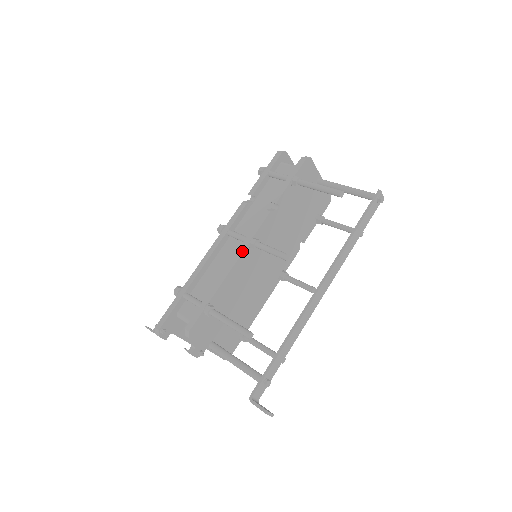
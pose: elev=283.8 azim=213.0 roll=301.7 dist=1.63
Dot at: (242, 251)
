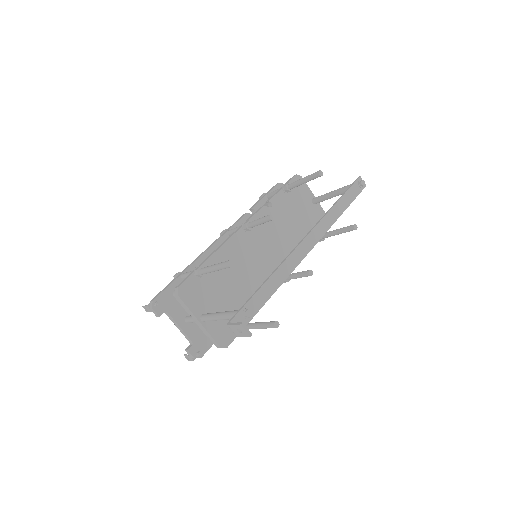
Dot at: (236, 231)
